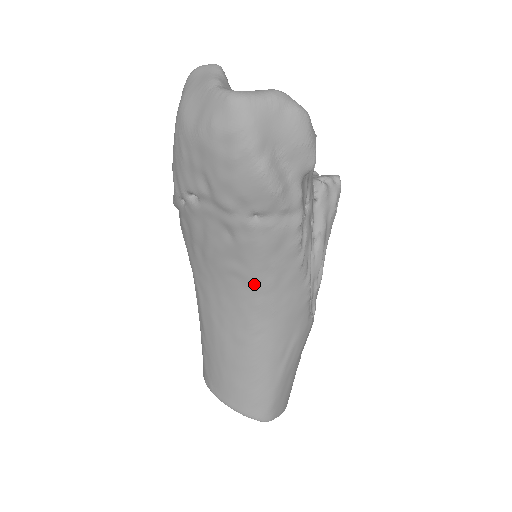
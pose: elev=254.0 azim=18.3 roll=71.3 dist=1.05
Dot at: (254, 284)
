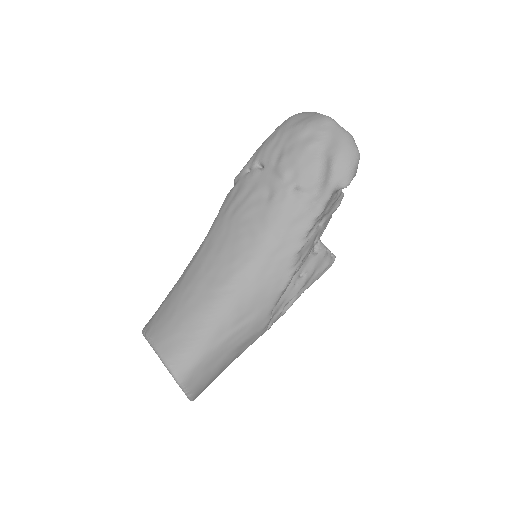
Dot at: (259, 243)
